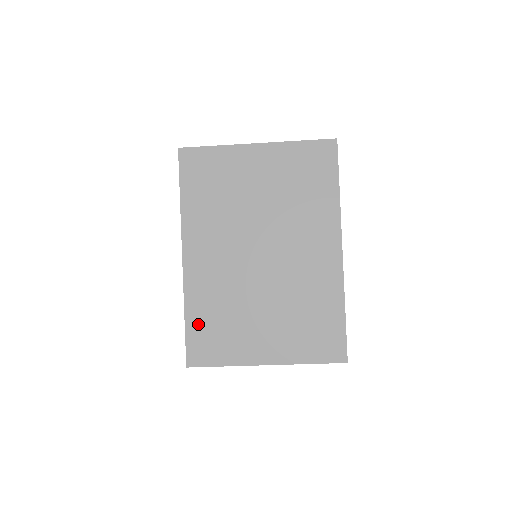
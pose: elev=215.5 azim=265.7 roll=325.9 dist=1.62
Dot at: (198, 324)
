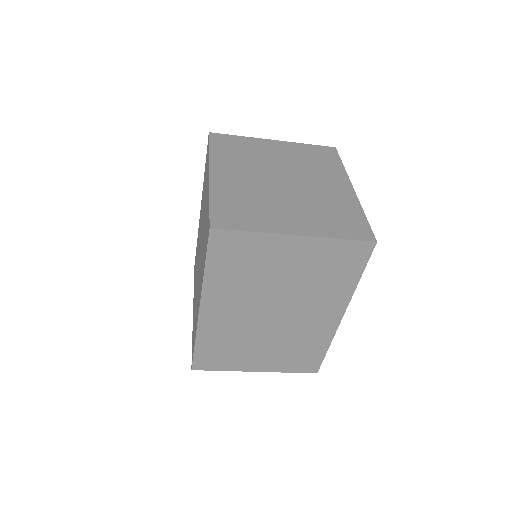
Dot at: (206, 349)
